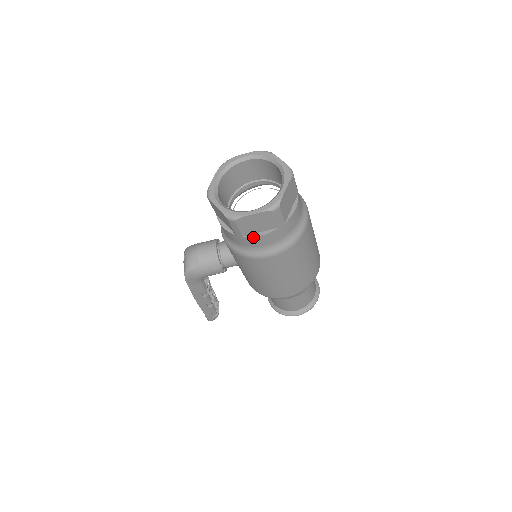
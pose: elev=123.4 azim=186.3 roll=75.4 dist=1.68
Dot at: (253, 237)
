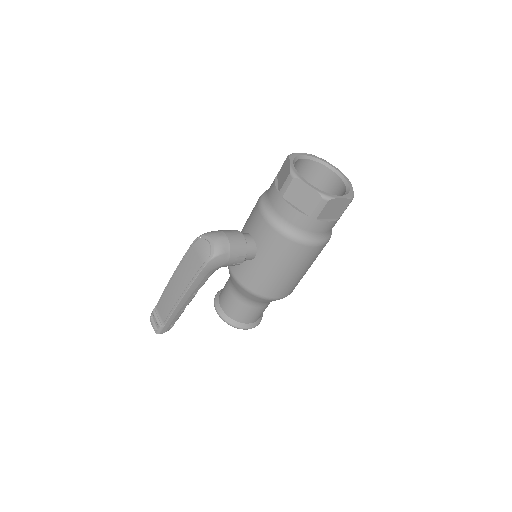
Dot at: (324, 222)
